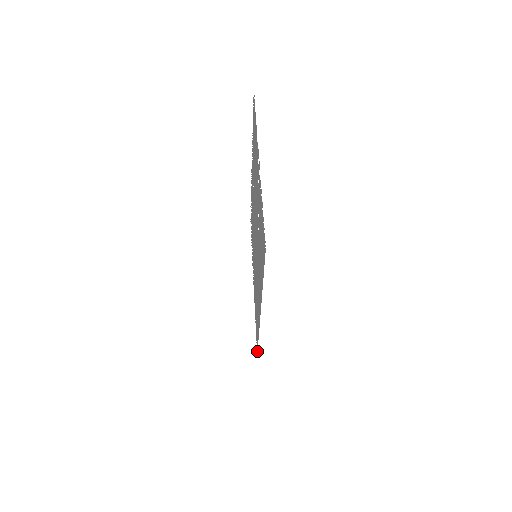
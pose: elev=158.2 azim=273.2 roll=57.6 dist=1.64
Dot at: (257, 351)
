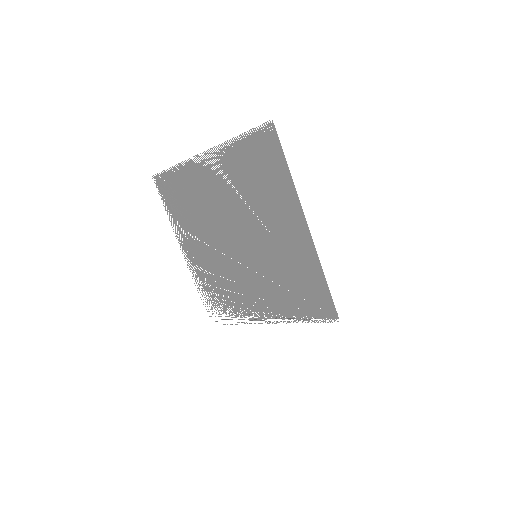
Dot at: (336, 312)
